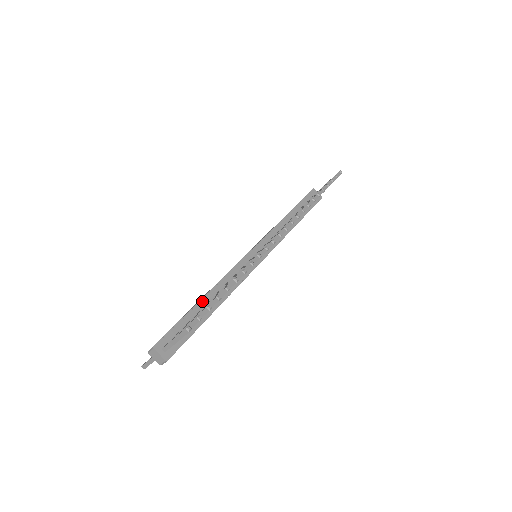
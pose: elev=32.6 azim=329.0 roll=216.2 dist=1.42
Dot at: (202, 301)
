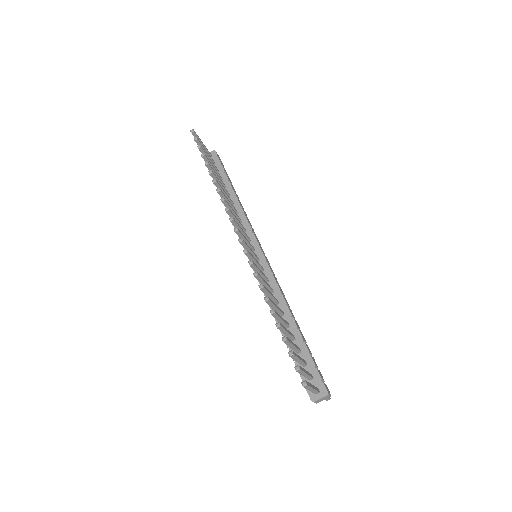
Dot at: (284, 335)
